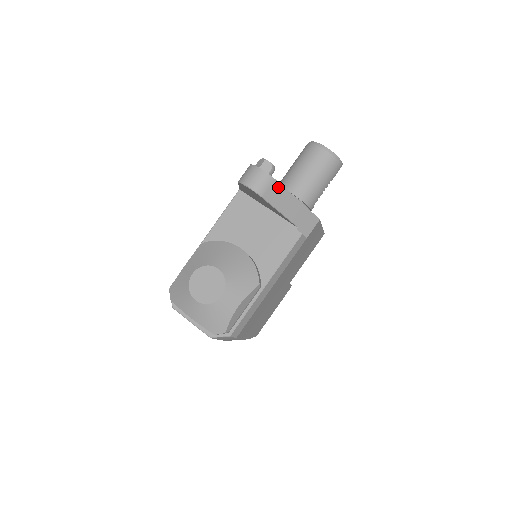
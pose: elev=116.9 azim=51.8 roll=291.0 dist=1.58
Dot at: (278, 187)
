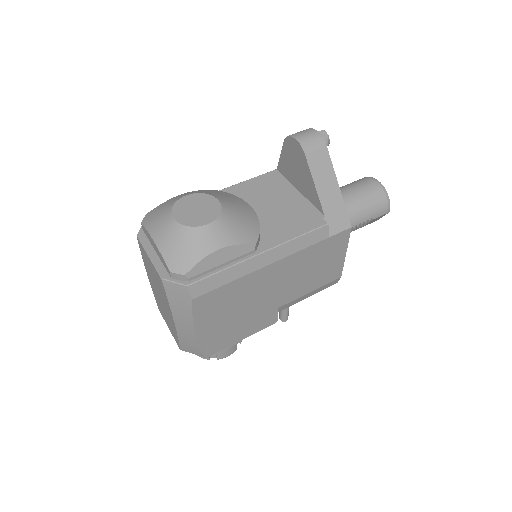
Dot at: (326, 157)
